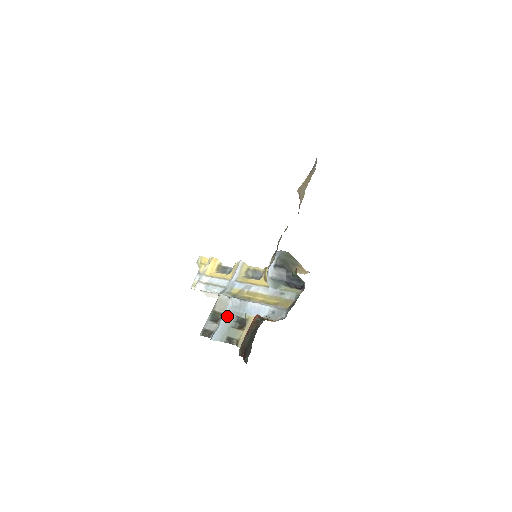
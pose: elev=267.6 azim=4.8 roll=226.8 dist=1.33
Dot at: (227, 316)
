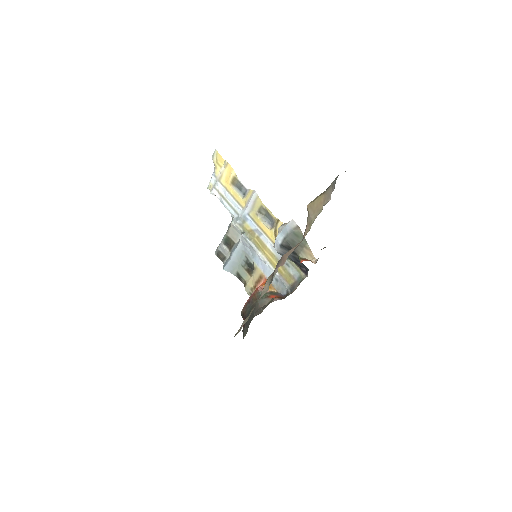
Dot at: (238, 253)
